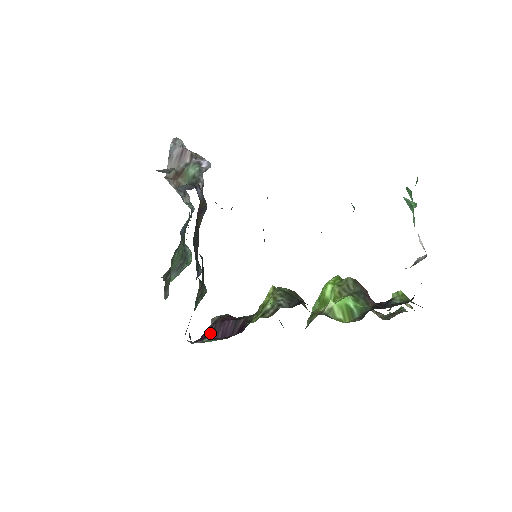
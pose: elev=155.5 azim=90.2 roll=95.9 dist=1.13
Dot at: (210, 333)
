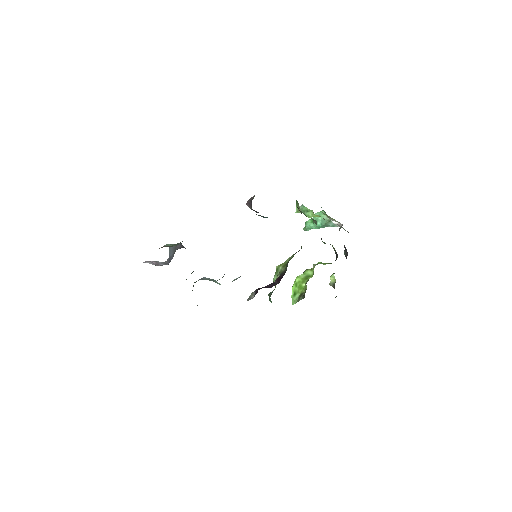
Dot at: occluded
